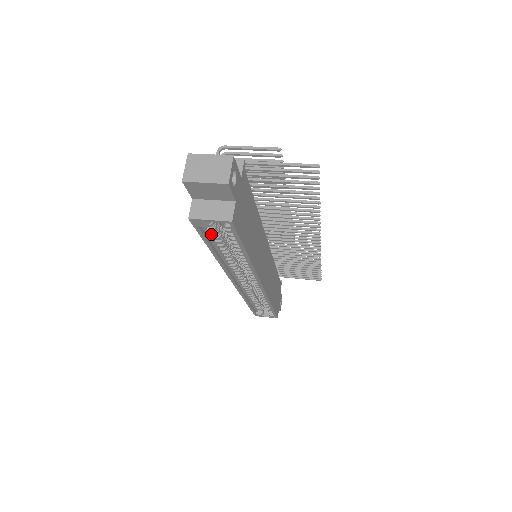
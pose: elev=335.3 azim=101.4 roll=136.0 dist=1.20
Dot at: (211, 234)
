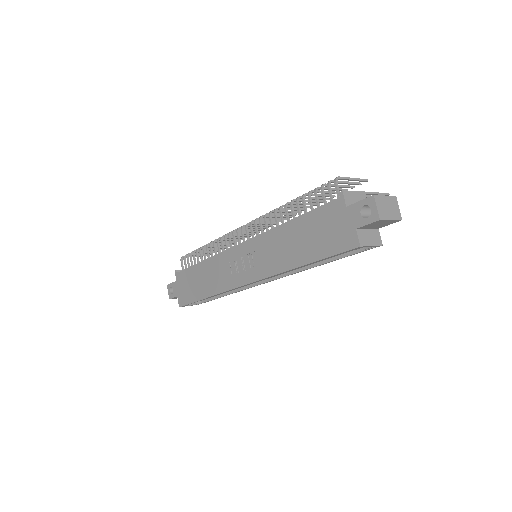
Dot at: occluded
